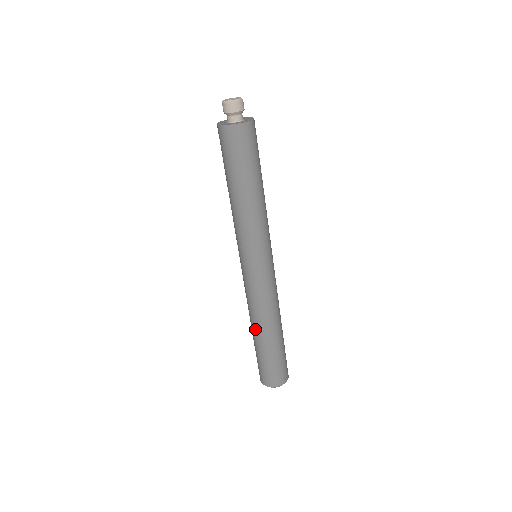
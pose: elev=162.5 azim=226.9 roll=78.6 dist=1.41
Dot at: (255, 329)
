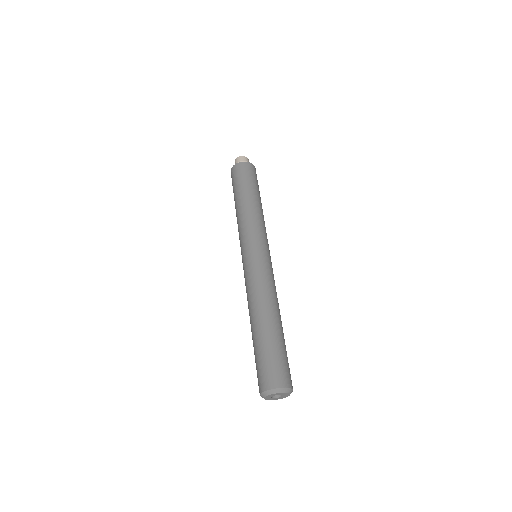
Dot at: (253, 317)
